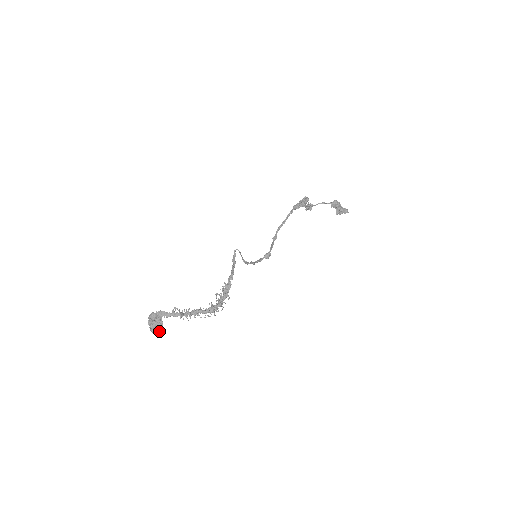
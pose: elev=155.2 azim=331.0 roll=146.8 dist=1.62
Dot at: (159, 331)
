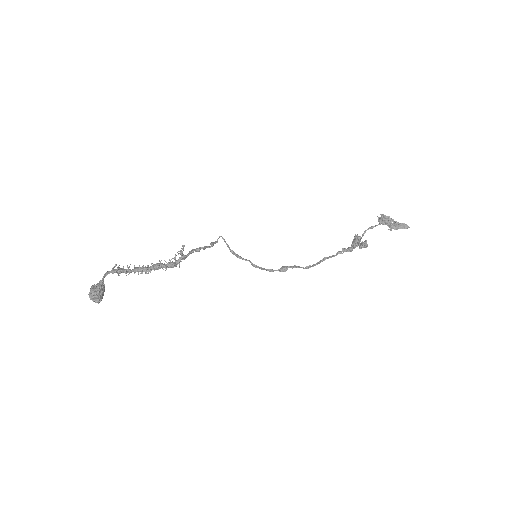
Dot at: (94, 291)
